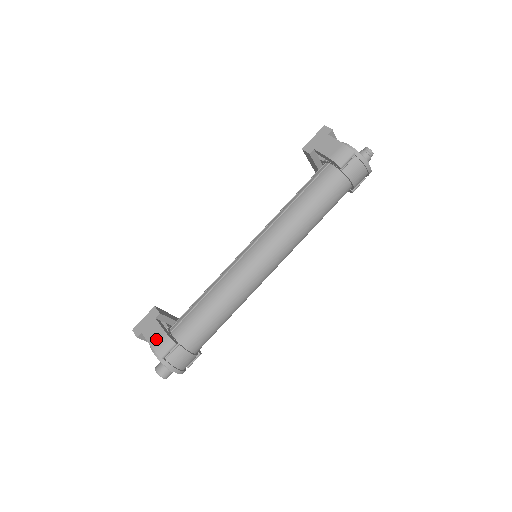
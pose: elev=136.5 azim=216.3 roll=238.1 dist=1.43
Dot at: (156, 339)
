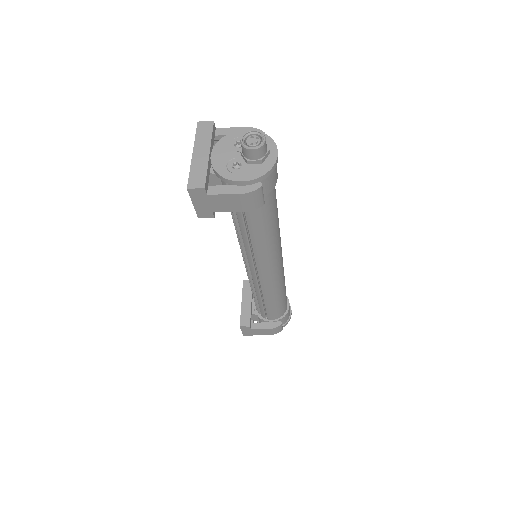
Dot at: occluded
